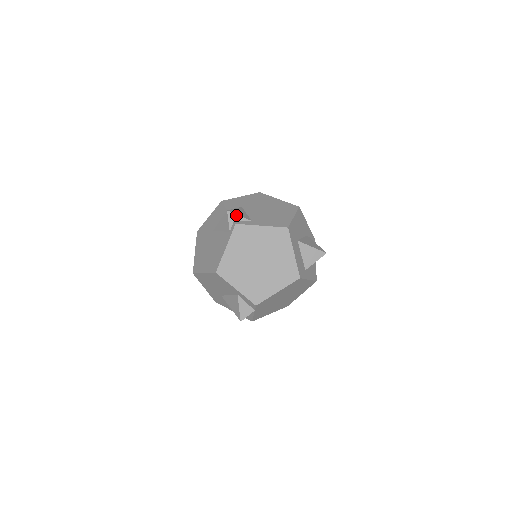
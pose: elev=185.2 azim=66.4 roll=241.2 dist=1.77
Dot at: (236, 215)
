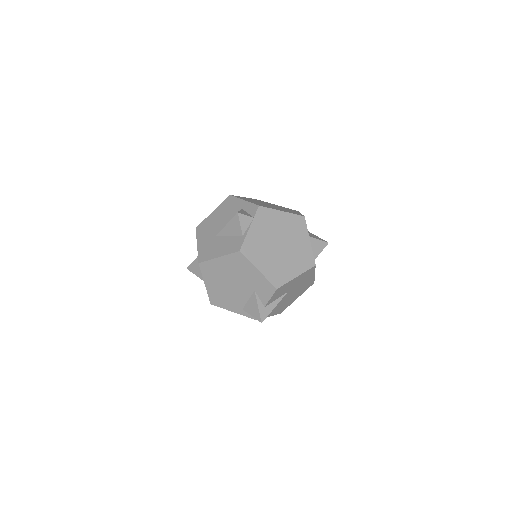
Dot at: occluded
